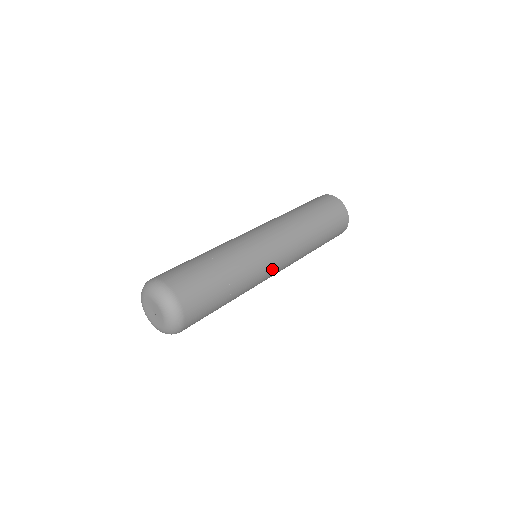
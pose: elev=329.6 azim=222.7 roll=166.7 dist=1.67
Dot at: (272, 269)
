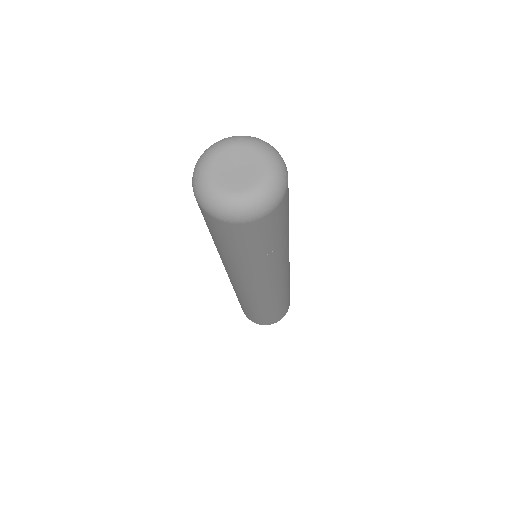
Dot at: (288, 260)
